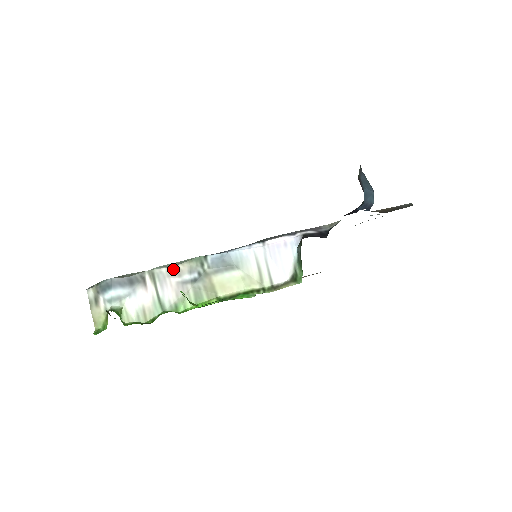
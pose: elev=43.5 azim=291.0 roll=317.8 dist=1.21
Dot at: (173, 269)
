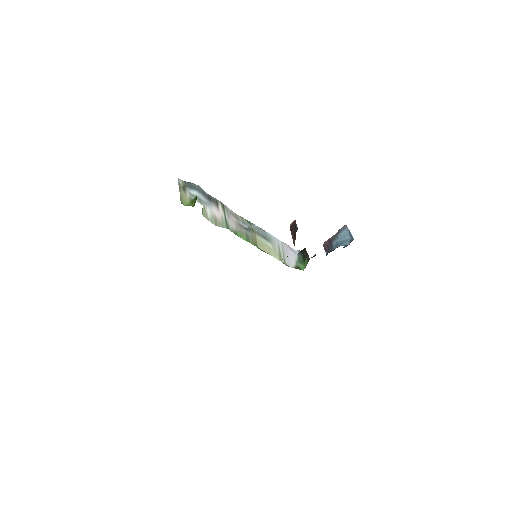
Dot at: (234, 213)
